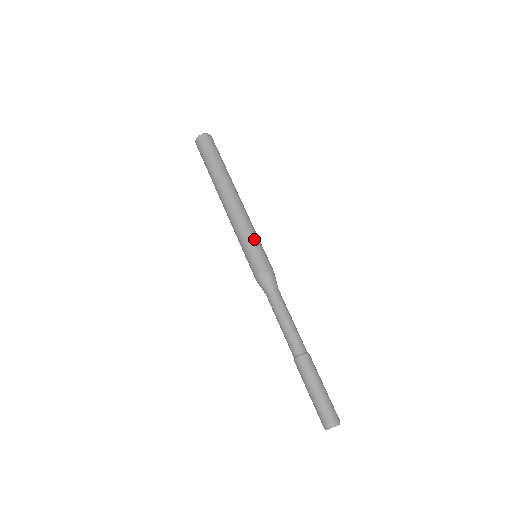
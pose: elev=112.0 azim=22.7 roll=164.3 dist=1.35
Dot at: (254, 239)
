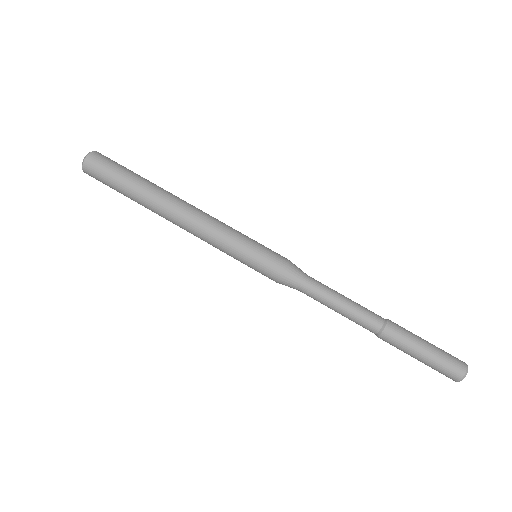
Dot at: (242, 240)
